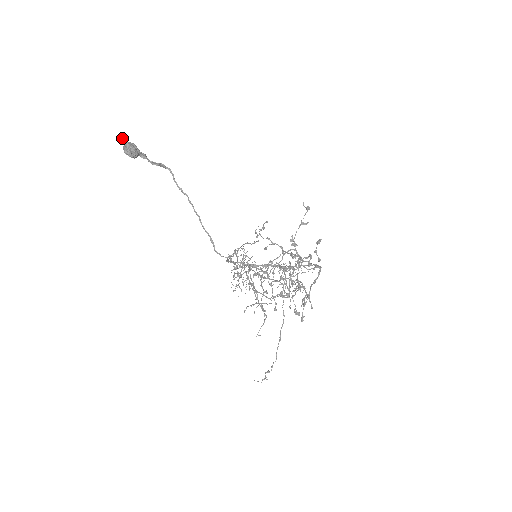
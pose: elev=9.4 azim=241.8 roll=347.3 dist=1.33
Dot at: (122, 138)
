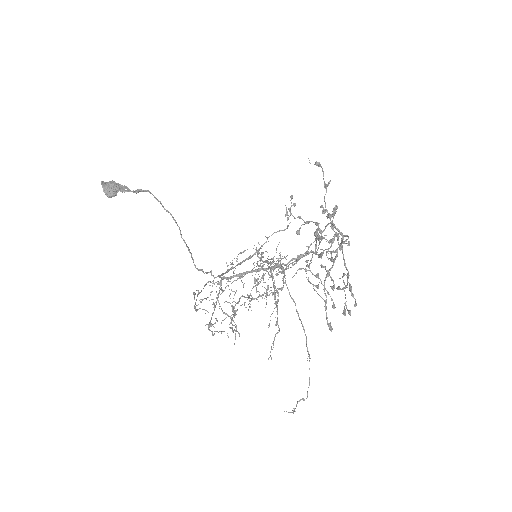
Dot at: (101, 182)
